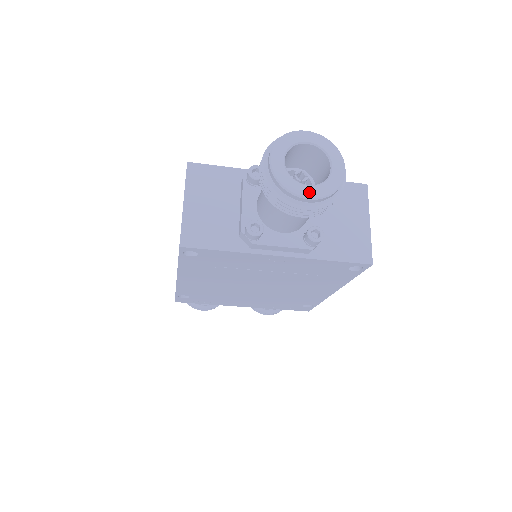
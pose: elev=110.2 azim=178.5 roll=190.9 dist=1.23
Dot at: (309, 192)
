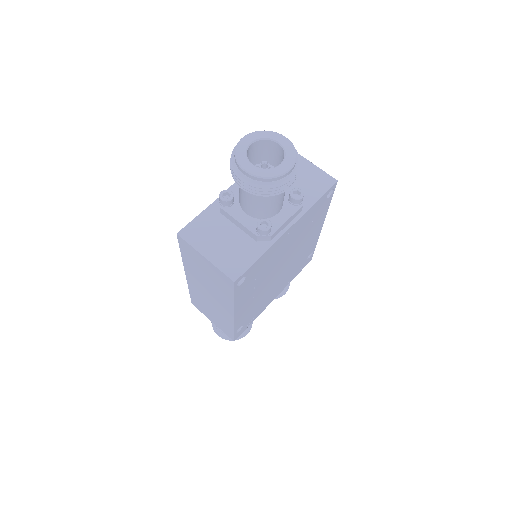
Dot at: (285, 167)
